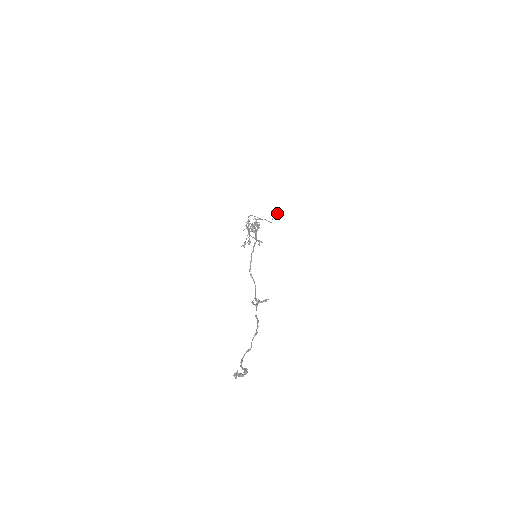
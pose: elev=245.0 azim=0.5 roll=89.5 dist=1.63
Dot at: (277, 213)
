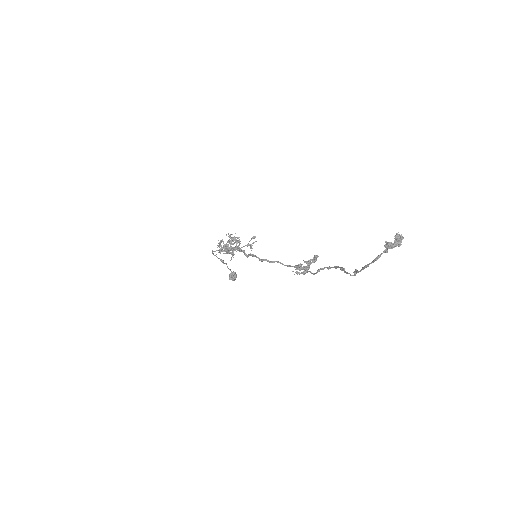
Dot at: (233, 272)
